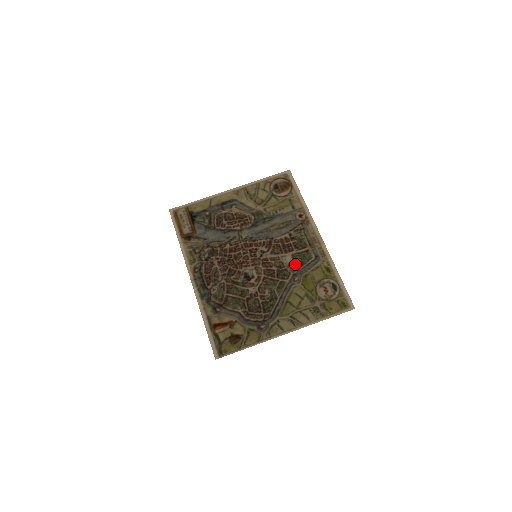
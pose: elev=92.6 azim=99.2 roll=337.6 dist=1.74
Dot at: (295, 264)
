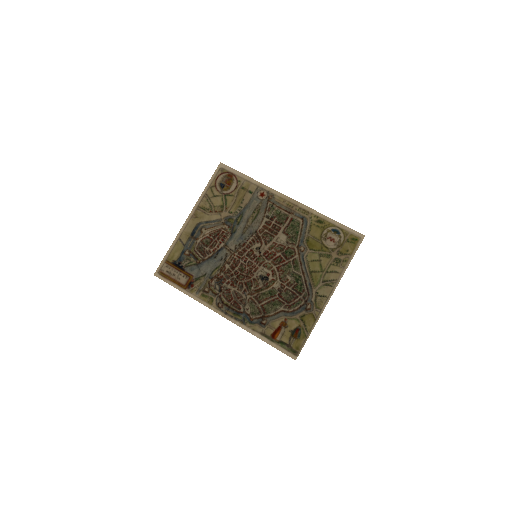
Dot at: (291, 238)
